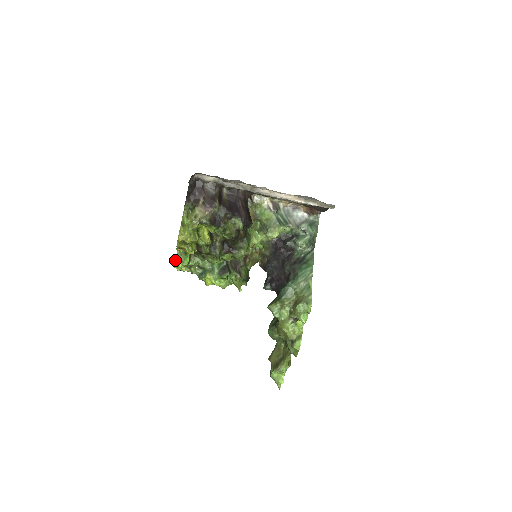
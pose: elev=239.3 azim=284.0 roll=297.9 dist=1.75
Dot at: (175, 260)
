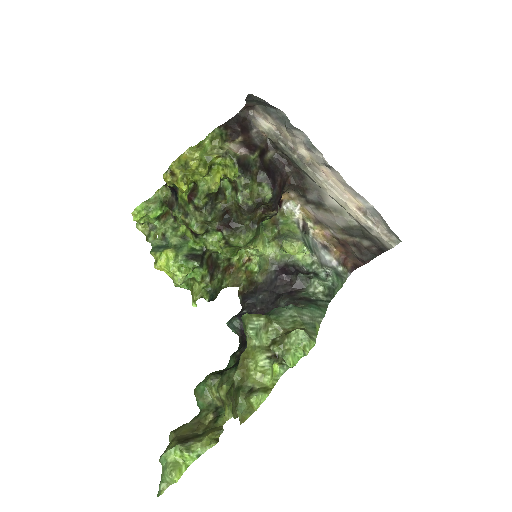
Dot at: (142, 202)
